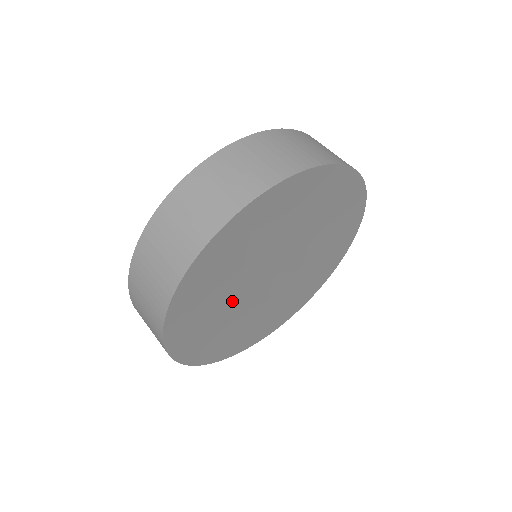
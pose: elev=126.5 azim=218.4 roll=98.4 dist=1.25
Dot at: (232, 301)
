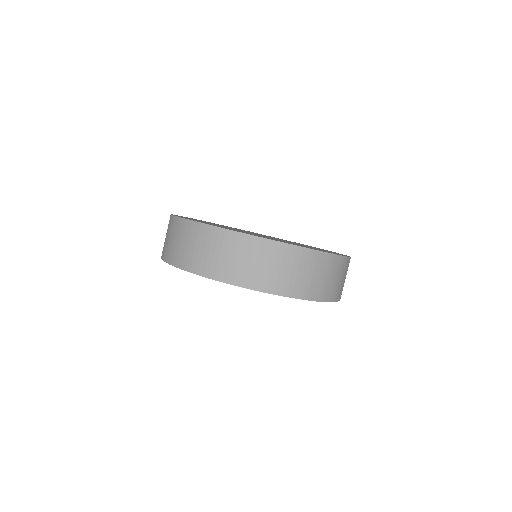
Dot at: occluded
